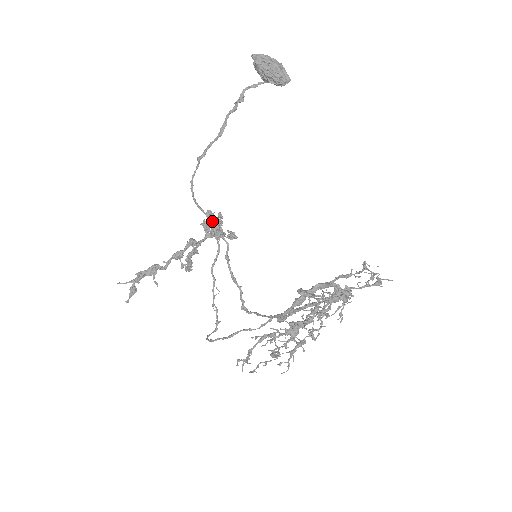
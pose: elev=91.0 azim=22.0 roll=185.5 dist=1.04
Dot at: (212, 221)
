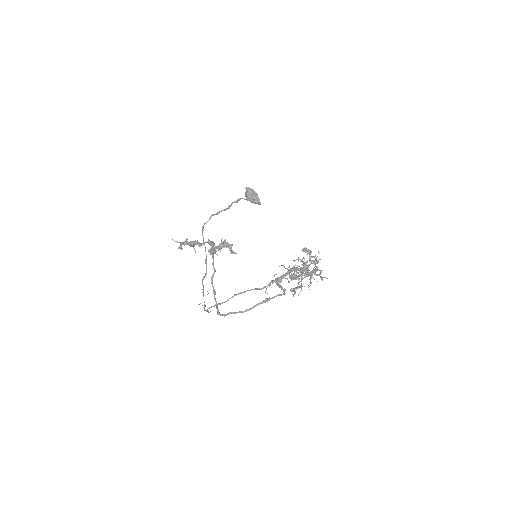
Dot at: (216, 247)
